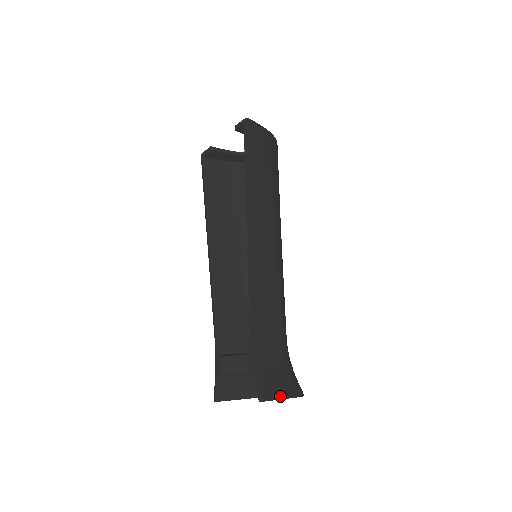
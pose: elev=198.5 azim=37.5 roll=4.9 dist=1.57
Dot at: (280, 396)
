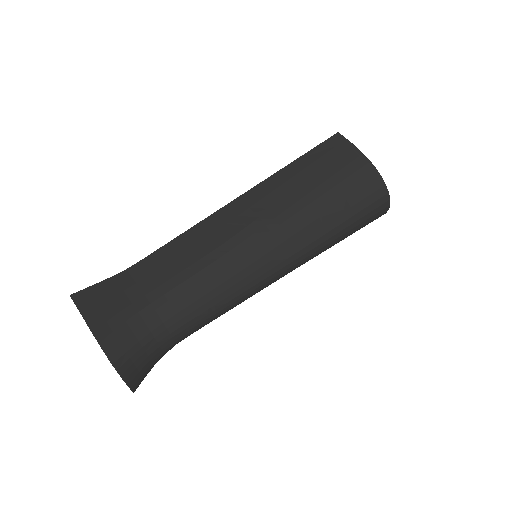
Dot at: (86, 314)
